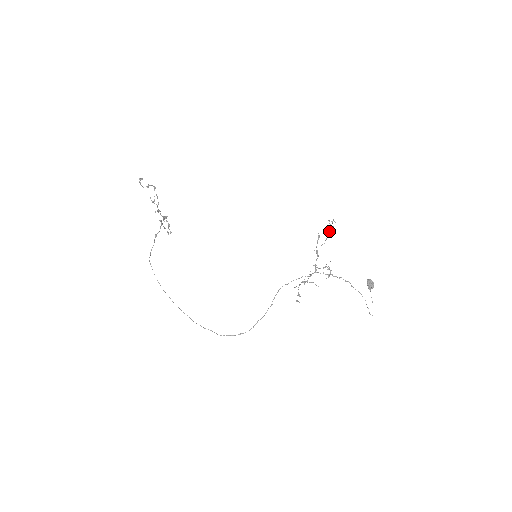
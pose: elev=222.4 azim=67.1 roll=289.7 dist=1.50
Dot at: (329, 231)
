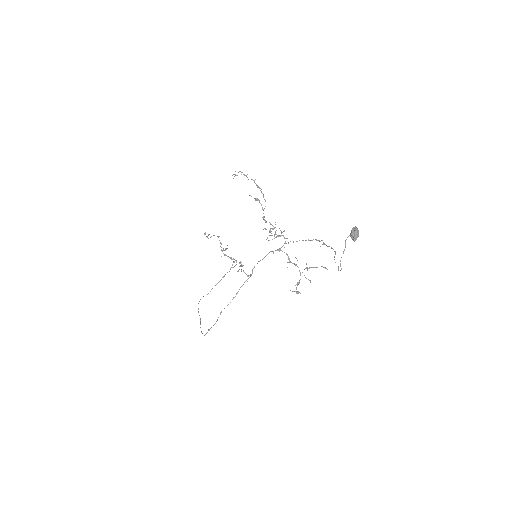
Dot at: (257, 187)
